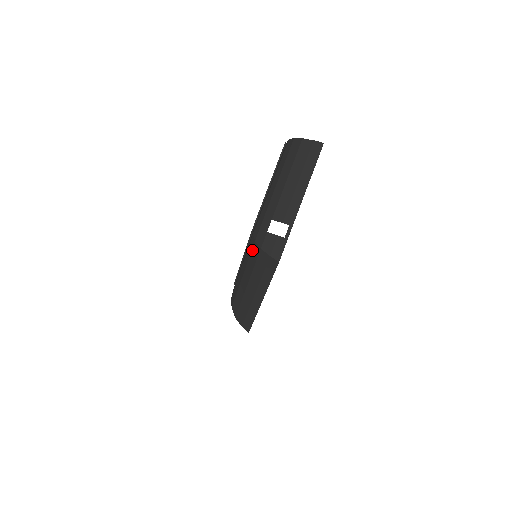
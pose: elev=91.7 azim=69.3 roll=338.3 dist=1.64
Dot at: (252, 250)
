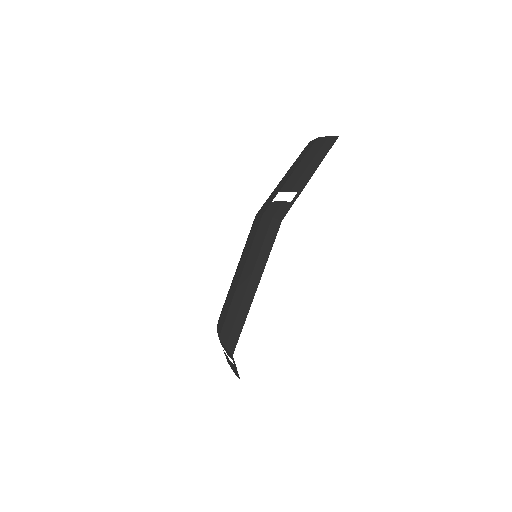
Dot at: (252, 227)
